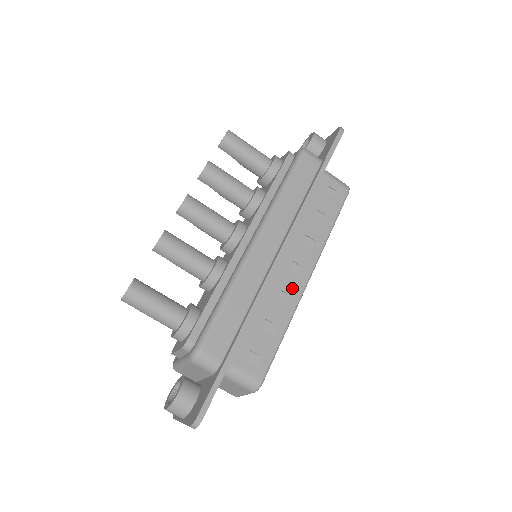
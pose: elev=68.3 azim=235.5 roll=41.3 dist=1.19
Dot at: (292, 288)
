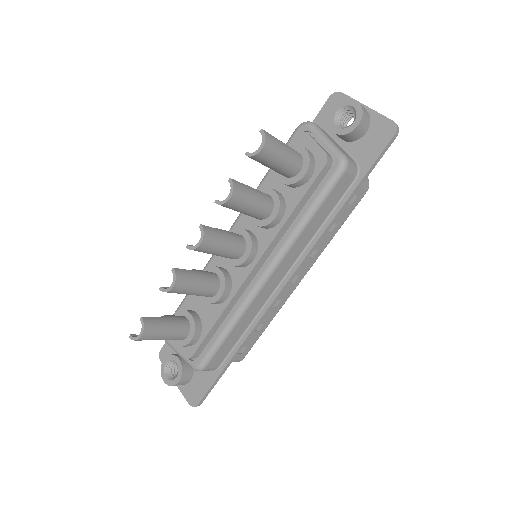
Dot at: (285, 294)
